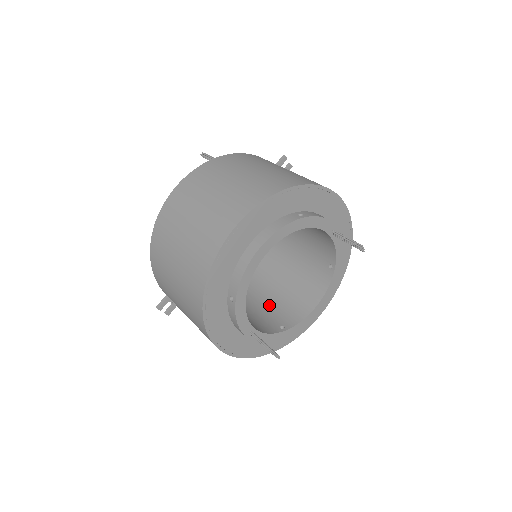
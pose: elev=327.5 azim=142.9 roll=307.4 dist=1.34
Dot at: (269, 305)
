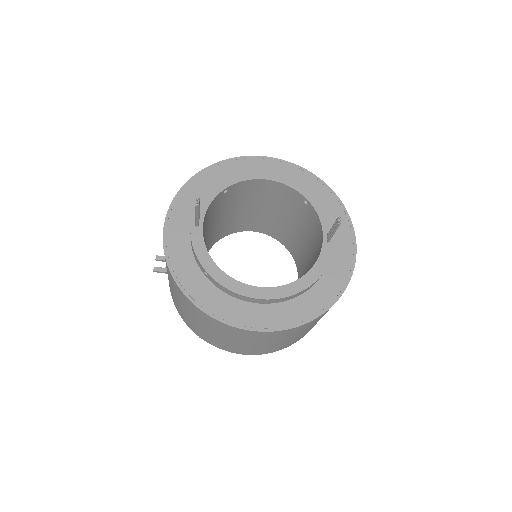
Dot at: occluded
